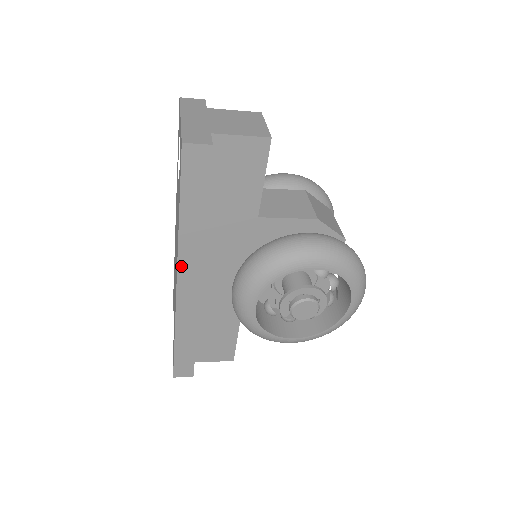
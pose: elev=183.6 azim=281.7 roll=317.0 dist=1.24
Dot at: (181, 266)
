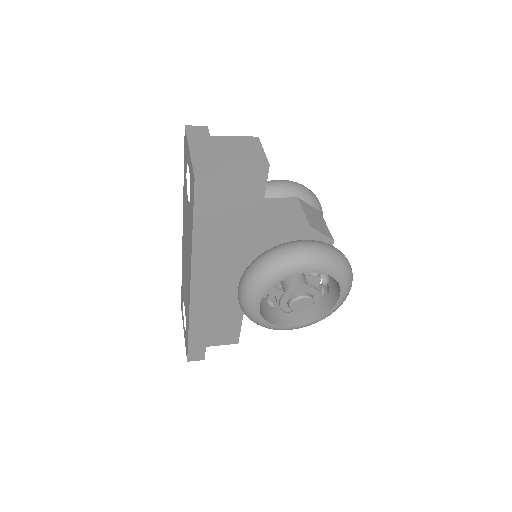
Dot at: (194, 274)
